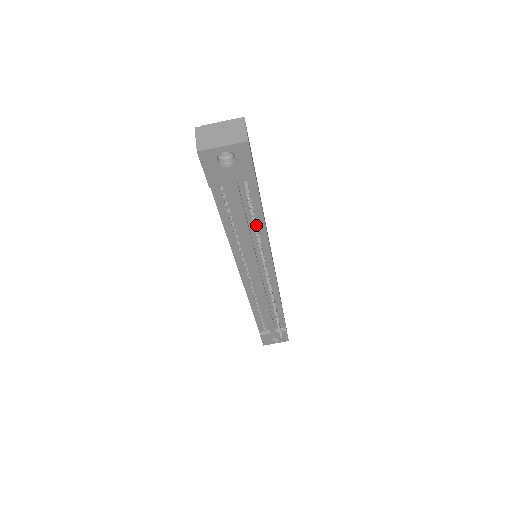
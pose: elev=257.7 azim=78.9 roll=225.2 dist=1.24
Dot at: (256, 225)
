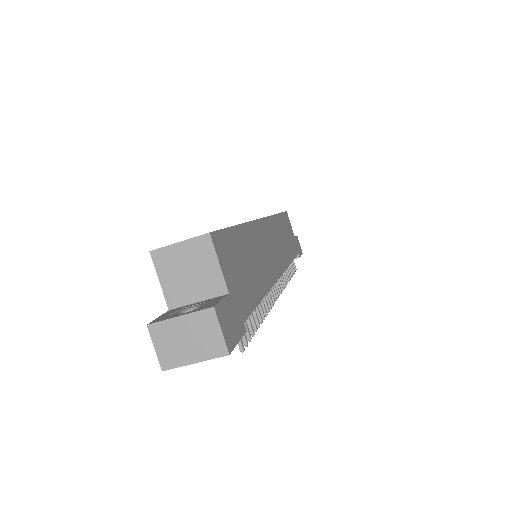
Dot at: (255, 326)
